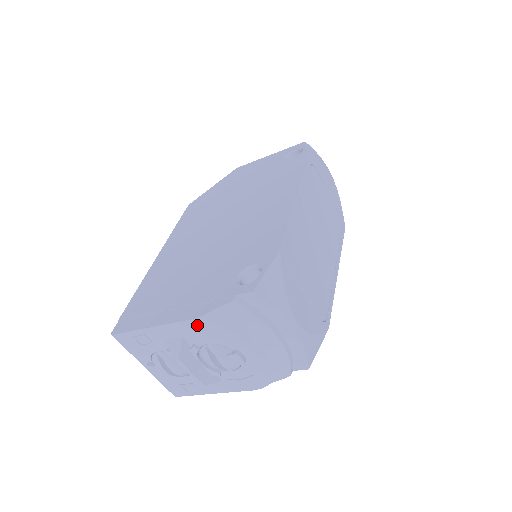
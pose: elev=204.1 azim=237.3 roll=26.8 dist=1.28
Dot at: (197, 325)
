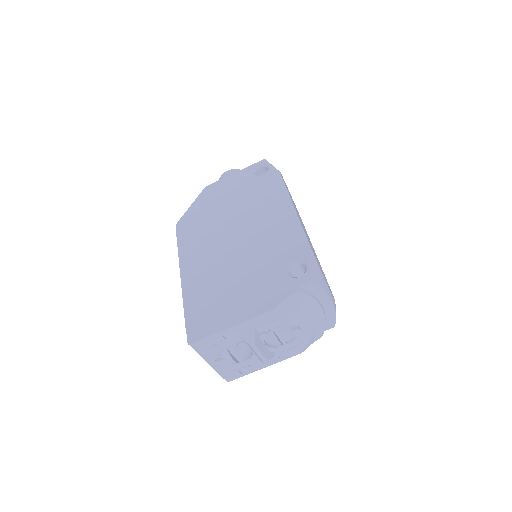
Dot at: (271, 315)
